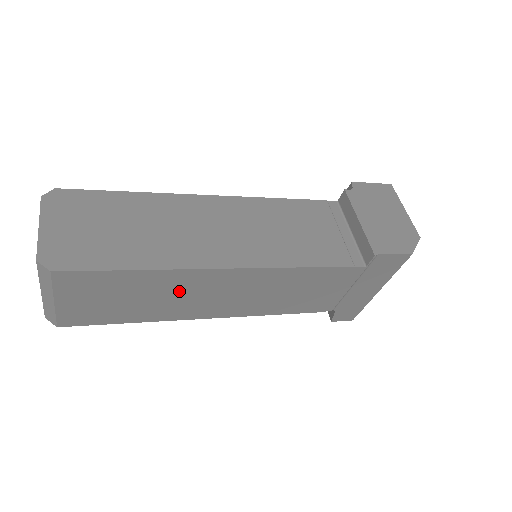
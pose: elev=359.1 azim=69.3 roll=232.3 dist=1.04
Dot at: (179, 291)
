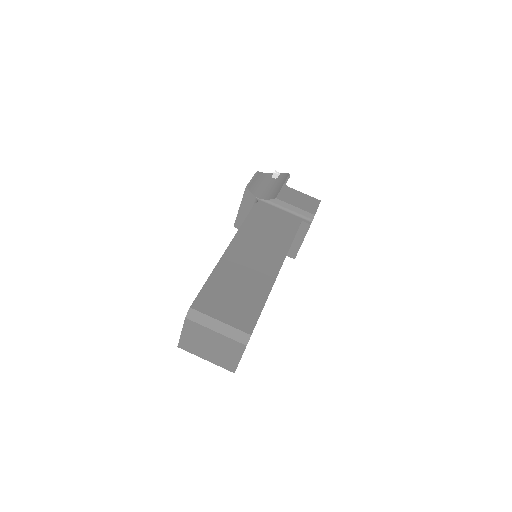
Dot at: occluded
